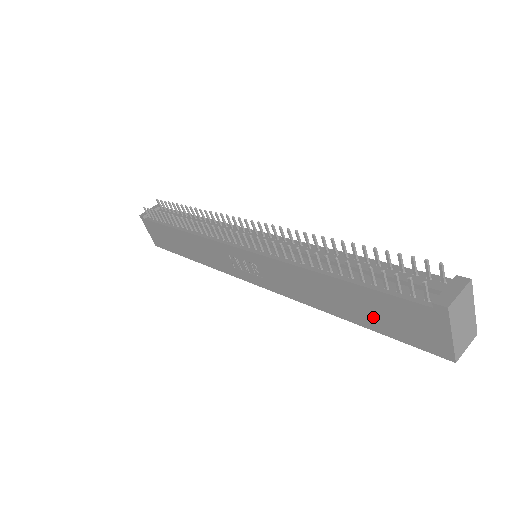
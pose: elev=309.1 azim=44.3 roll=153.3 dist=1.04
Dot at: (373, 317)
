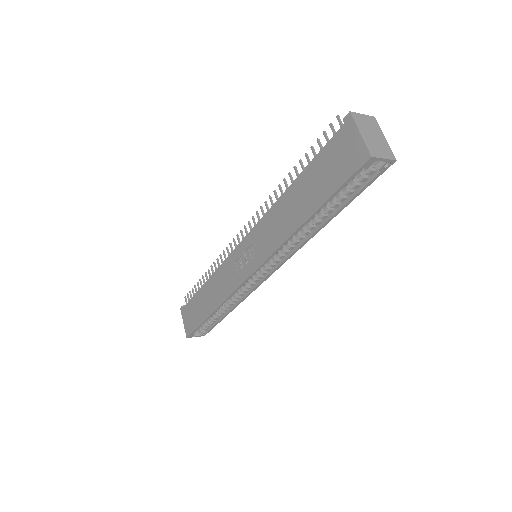
Dot at: (320, 187)
